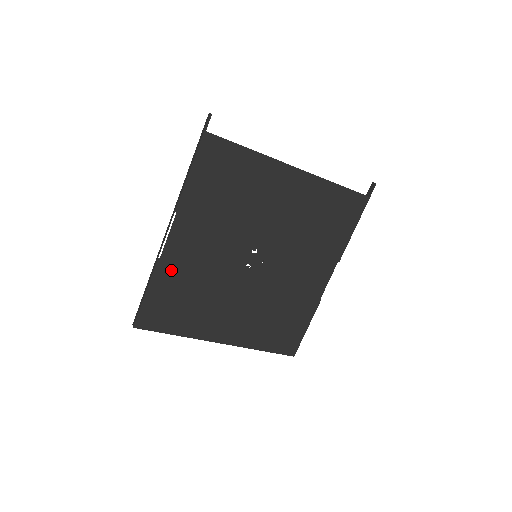
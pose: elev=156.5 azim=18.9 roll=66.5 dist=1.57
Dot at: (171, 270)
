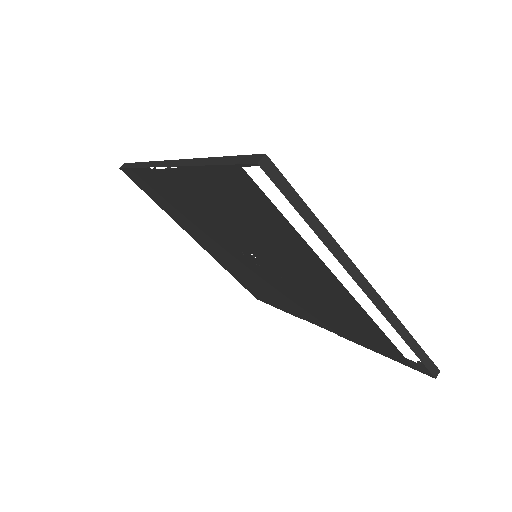
Dot at: (162, 183)
